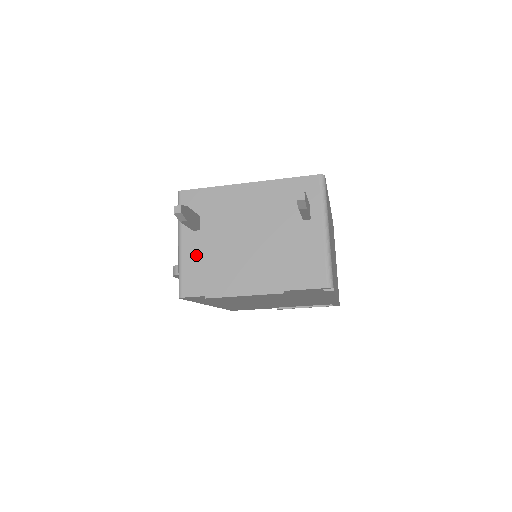
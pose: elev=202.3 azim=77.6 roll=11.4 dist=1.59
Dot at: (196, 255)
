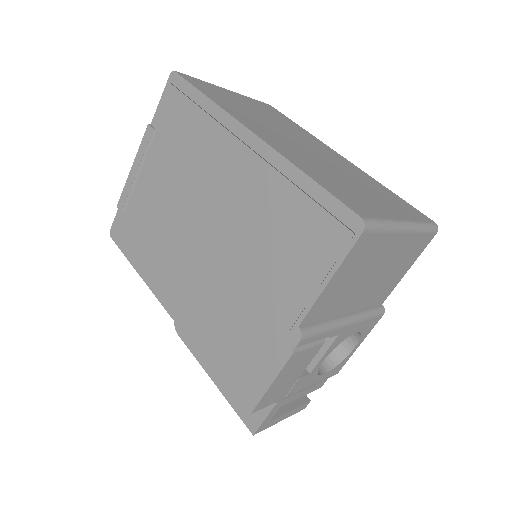
Dot at: occluded
